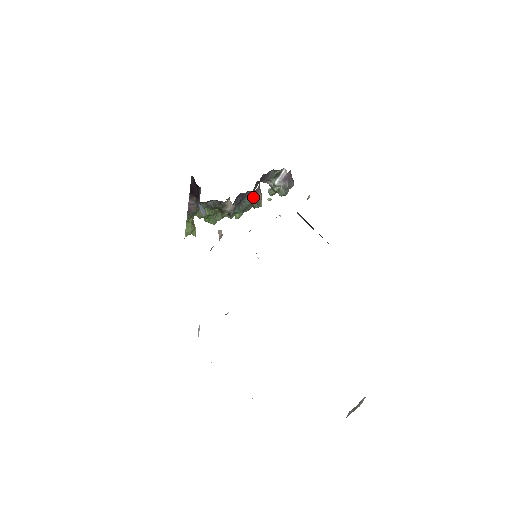
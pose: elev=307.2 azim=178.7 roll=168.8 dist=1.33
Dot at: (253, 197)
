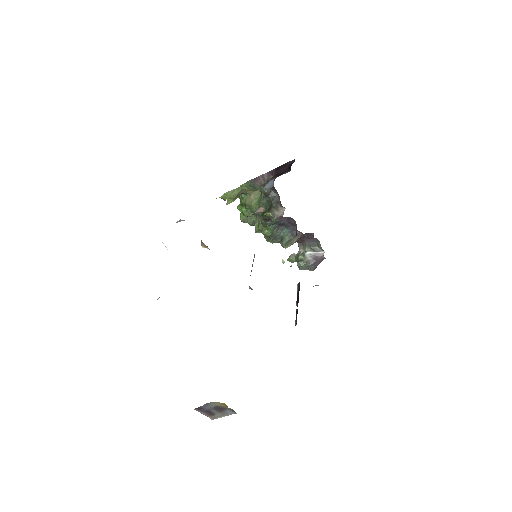
Dot at: (291, 235)
